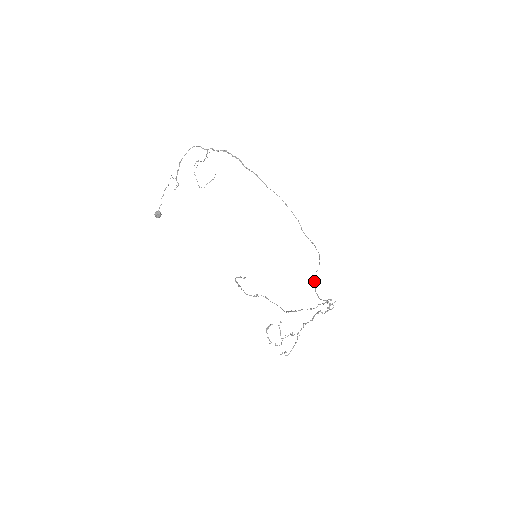
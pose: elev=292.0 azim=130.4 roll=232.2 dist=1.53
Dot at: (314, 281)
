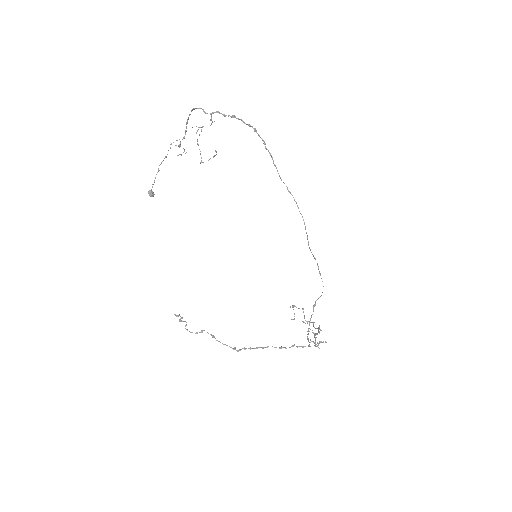
Dot at: (314, 306)
